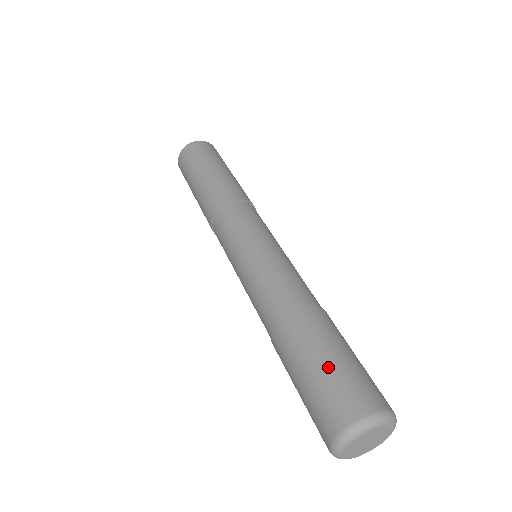
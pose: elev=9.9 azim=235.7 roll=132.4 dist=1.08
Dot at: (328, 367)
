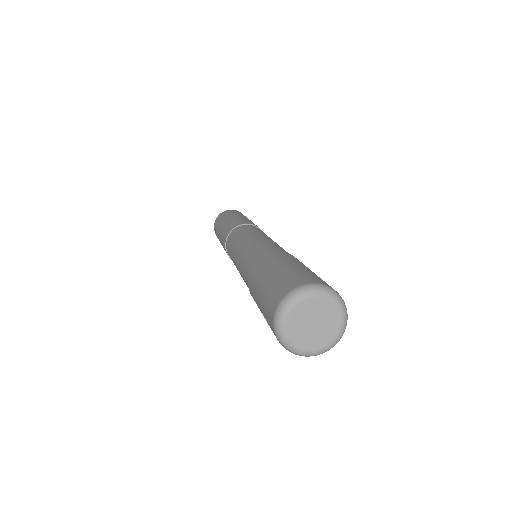
Dot at: (284, 269)
